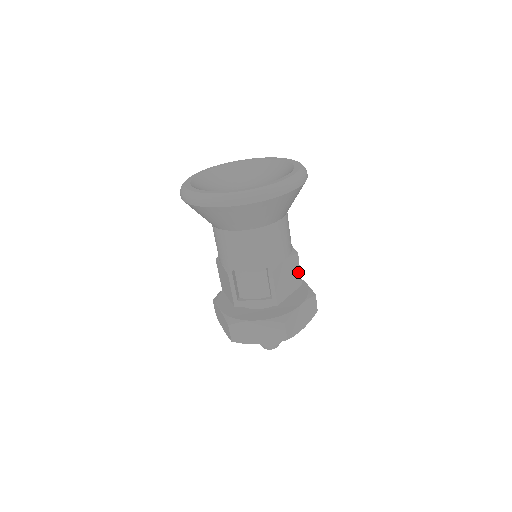
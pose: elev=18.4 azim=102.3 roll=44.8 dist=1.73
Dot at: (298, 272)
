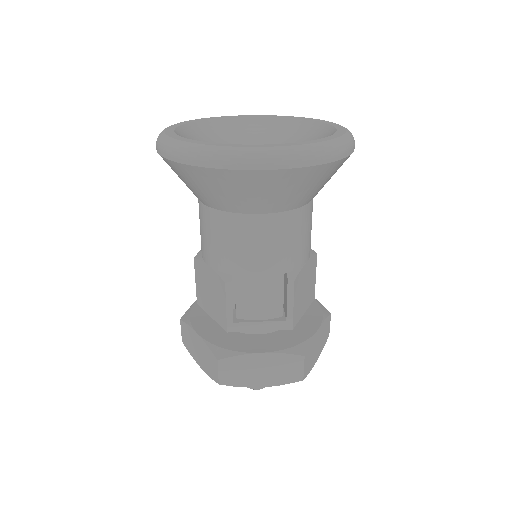
Dot at: (314, 281)
